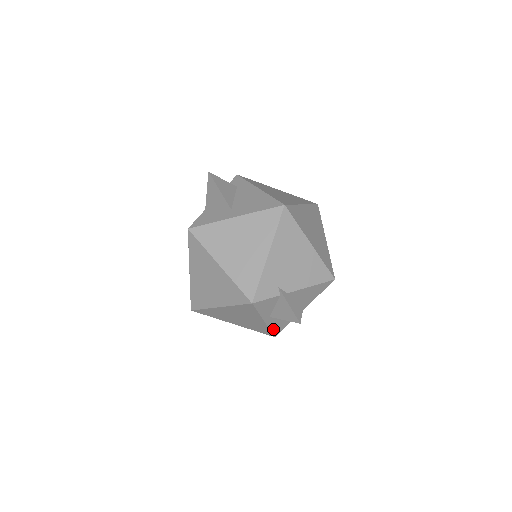
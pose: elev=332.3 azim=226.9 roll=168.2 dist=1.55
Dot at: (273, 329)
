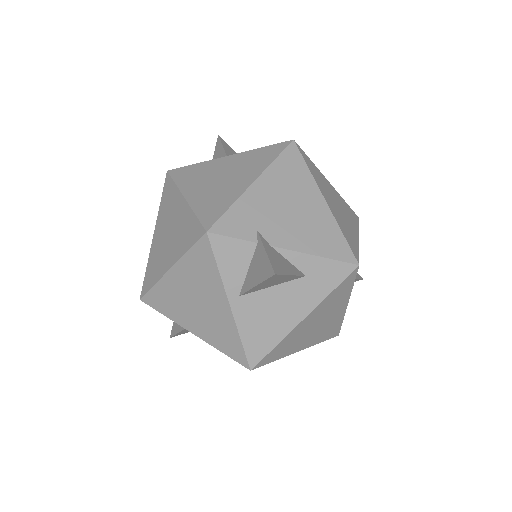
Dot at: (247, 342)
